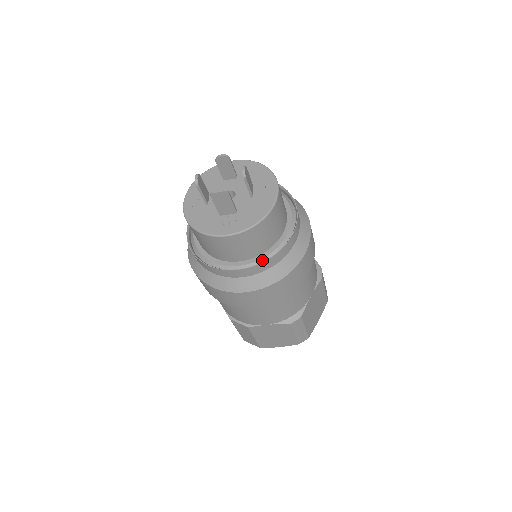
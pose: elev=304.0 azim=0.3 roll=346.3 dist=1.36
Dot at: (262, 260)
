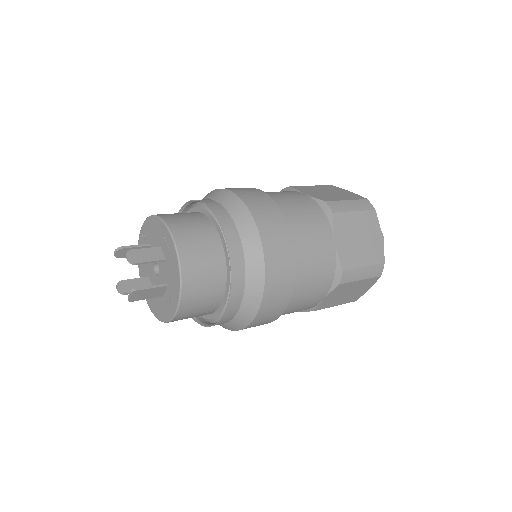
Dot at: (230, 294)
